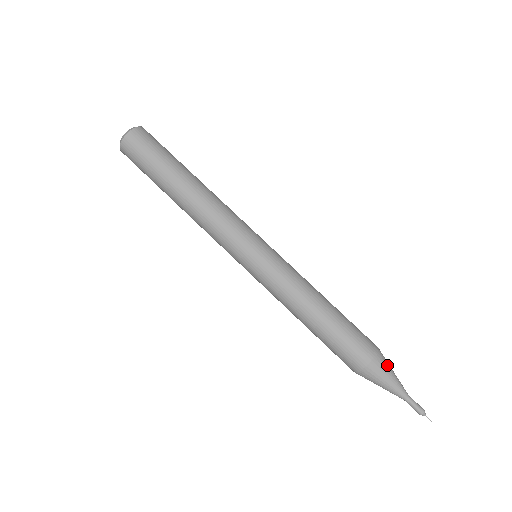
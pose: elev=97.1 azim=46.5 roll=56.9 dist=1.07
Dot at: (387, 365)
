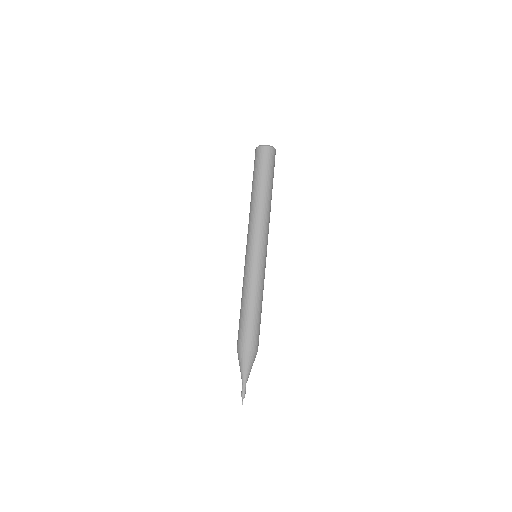
Dot at: (254, 360)
